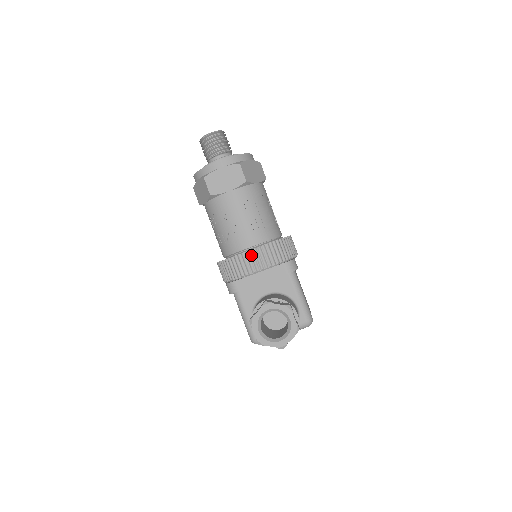
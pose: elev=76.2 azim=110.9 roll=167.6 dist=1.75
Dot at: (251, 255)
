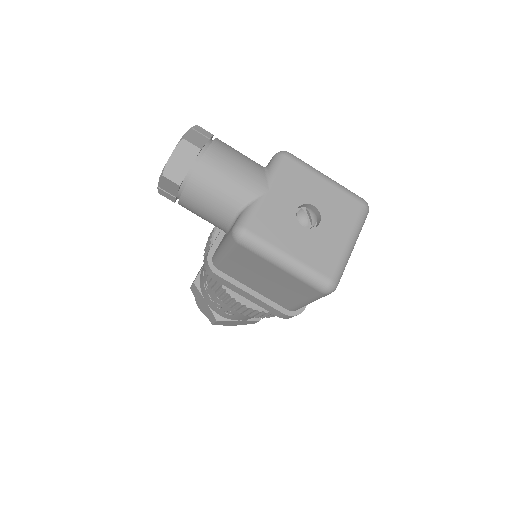
Dot at: occluded
